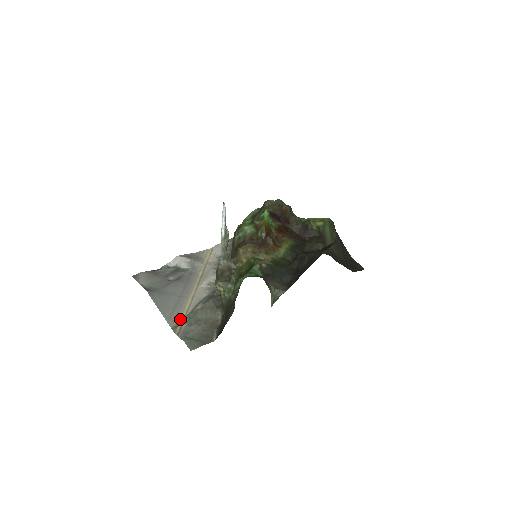
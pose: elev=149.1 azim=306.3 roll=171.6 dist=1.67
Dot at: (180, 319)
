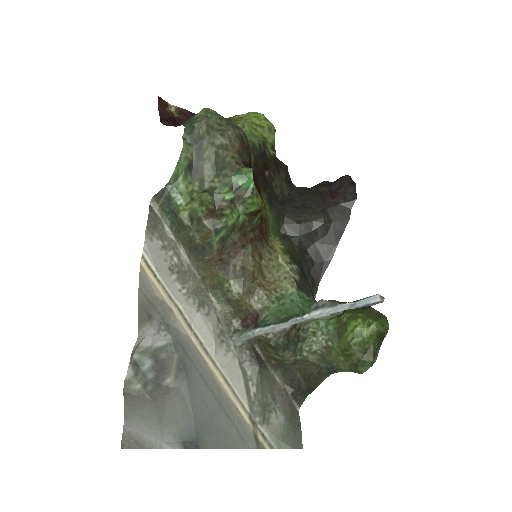
Dot at: (249, 426)
